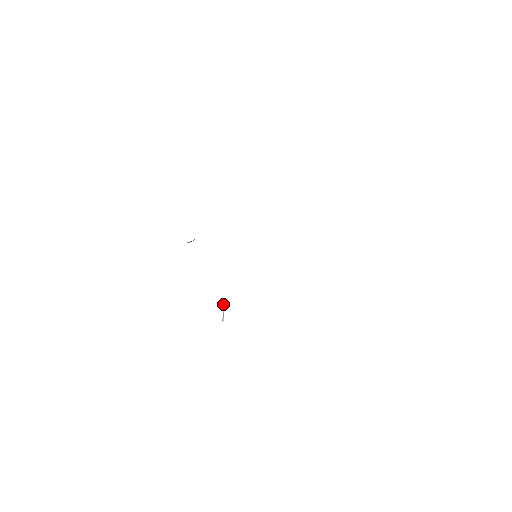
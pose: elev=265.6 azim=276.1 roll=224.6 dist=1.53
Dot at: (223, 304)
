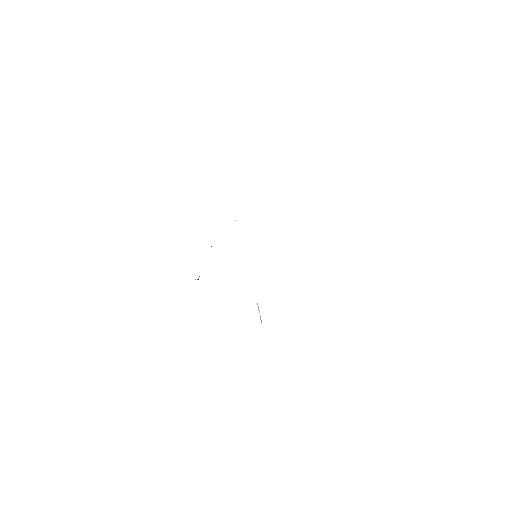
Dot at: occluded
